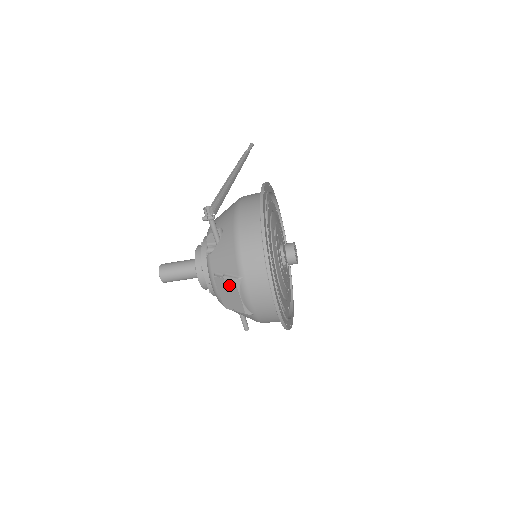
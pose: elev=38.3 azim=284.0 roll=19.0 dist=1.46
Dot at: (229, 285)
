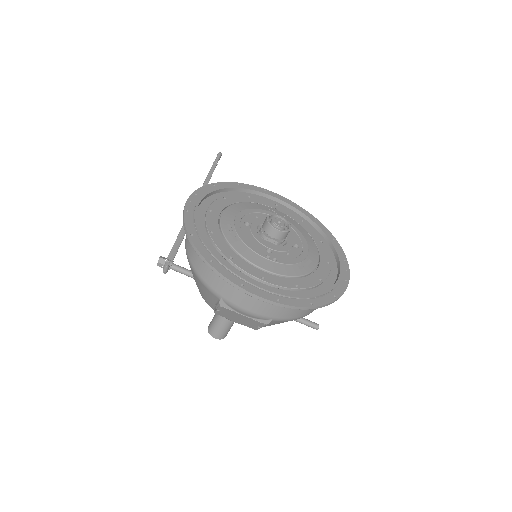
Dot at: (225, 312)
